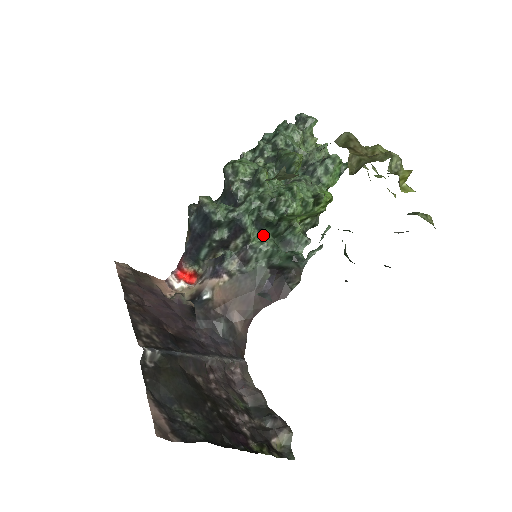
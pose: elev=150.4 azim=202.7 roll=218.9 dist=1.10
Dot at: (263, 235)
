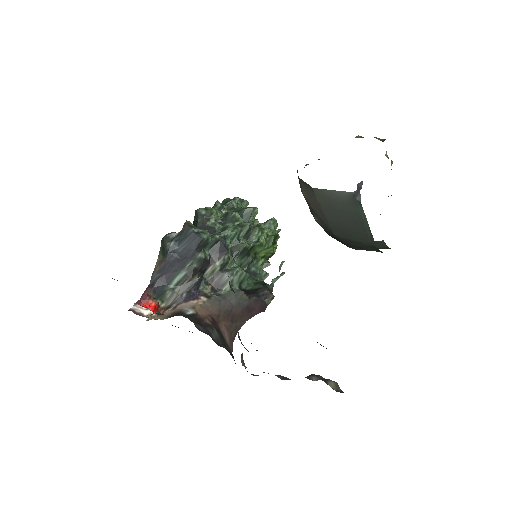
Dot at: (235, 263)
